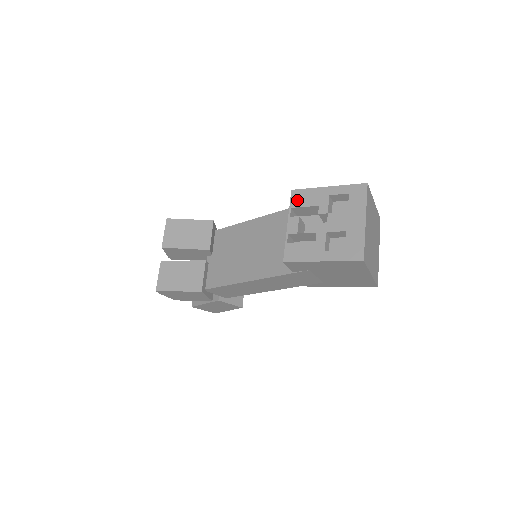
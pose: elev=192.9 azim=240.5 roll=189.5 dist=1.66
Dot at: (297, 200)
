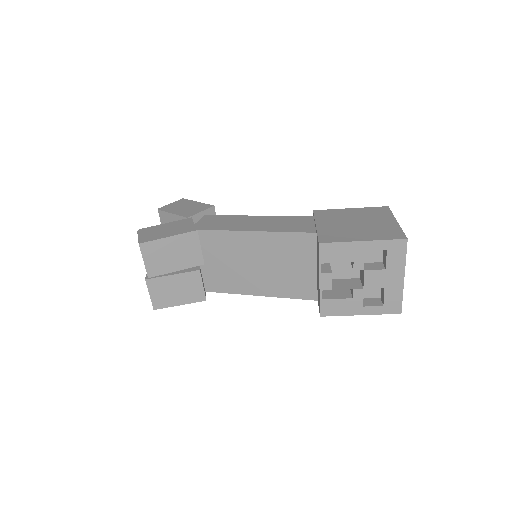
Dot at: (327, 255)
